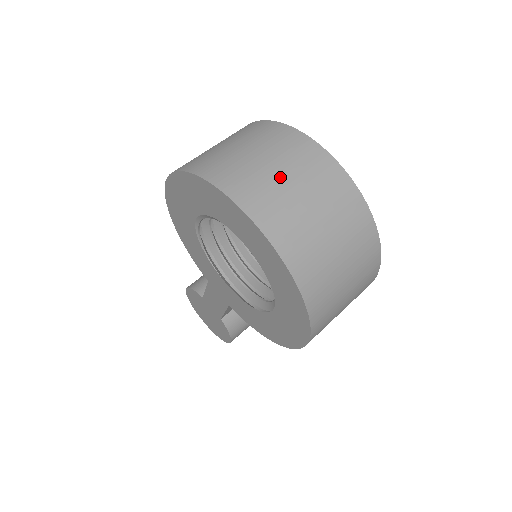
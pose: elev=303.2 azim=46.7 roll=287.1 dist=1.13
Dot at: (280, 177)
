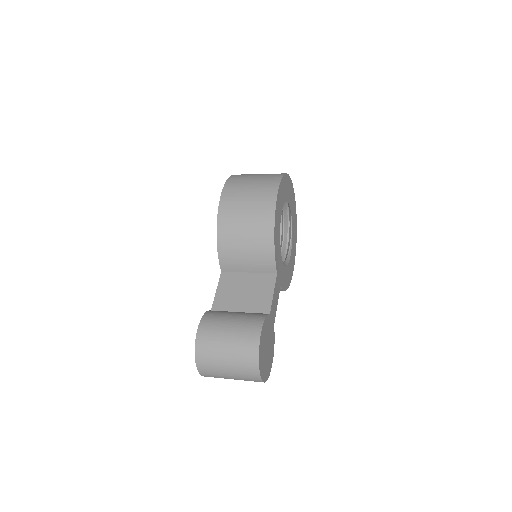
Dot at: occluded
